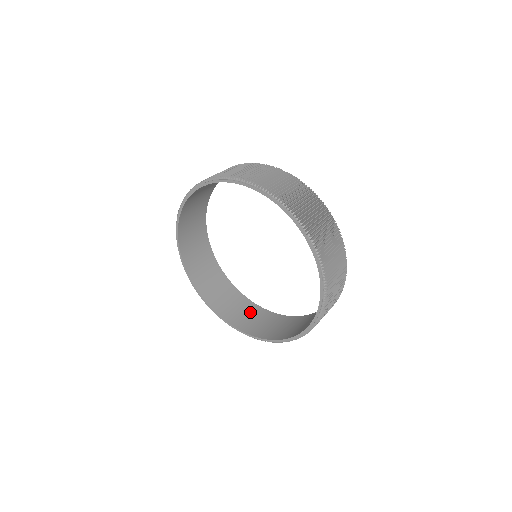
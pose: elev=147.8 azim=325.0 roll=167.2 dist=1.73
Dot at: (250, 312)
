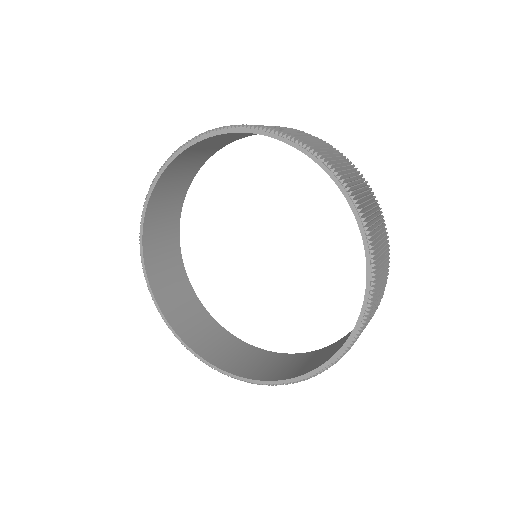
Dot at: (206, 327)
